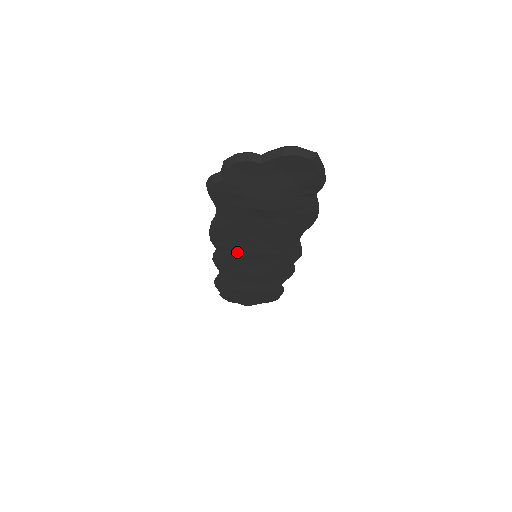
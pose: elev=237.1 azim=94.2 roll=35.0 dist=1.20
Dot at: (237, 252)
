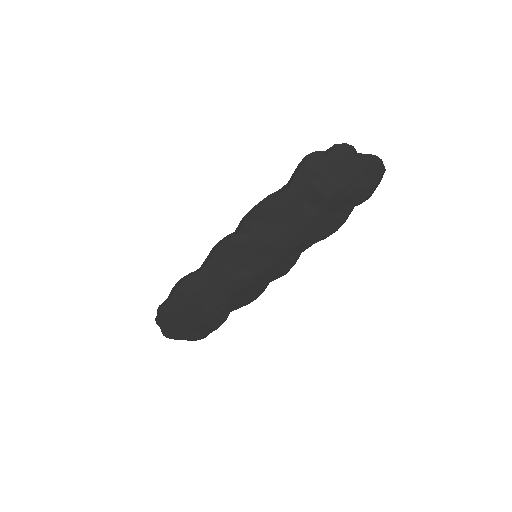
Dot at: (255, 238)
